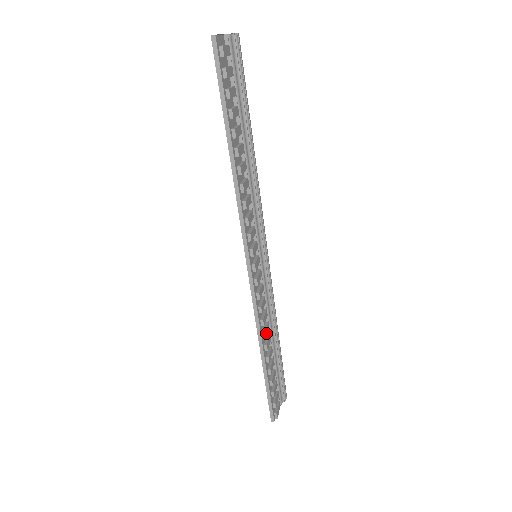
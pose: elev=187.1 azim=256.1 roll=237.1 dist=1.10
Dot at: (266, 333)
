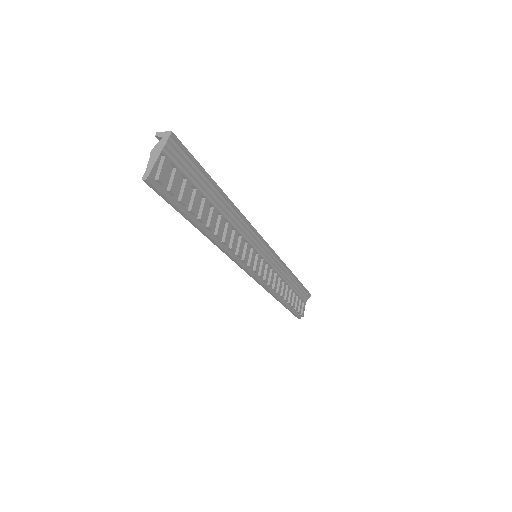
Dot at: (280, 290)
